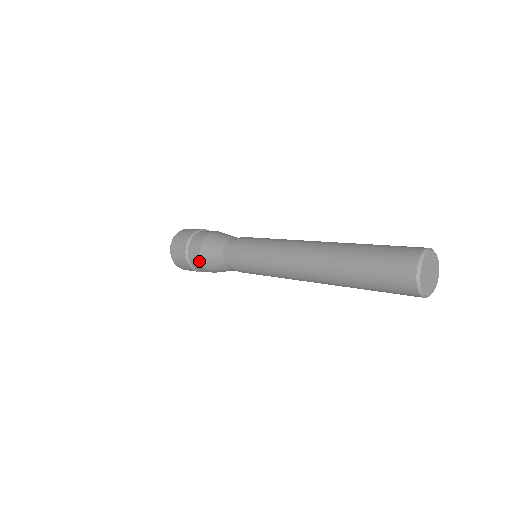
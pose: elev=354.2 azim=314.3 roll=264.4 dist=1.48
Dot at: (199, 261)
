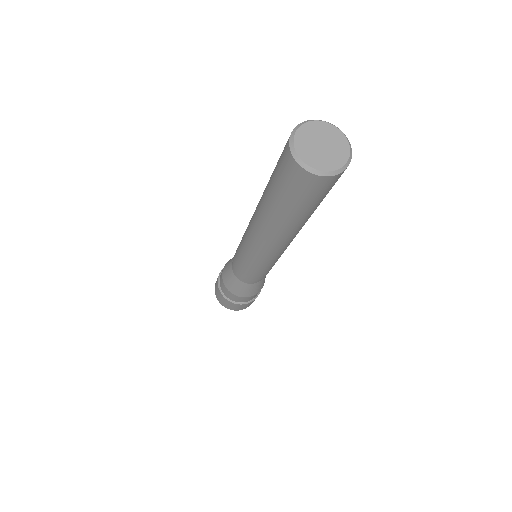
Dot at: (233, 295)
